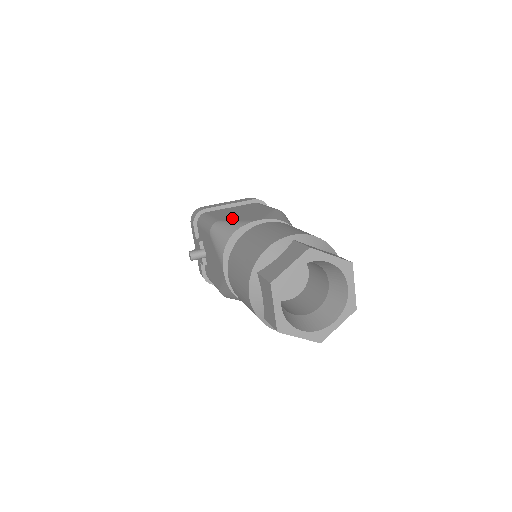
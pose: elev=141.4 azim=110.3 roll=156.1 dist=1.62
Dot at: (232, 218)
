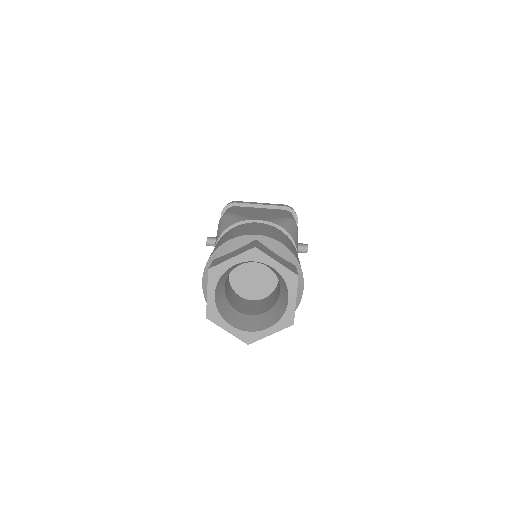
Dot at: (243, 214)
